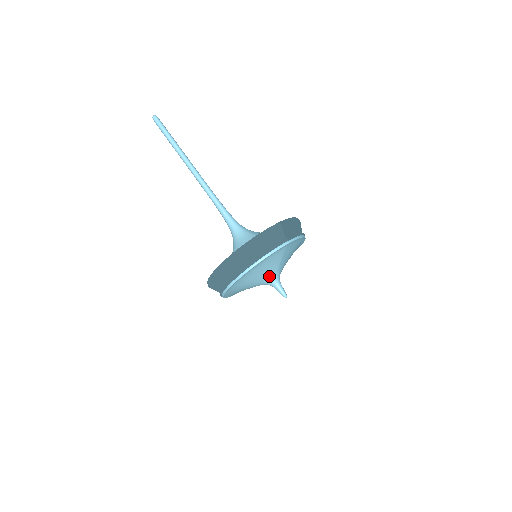
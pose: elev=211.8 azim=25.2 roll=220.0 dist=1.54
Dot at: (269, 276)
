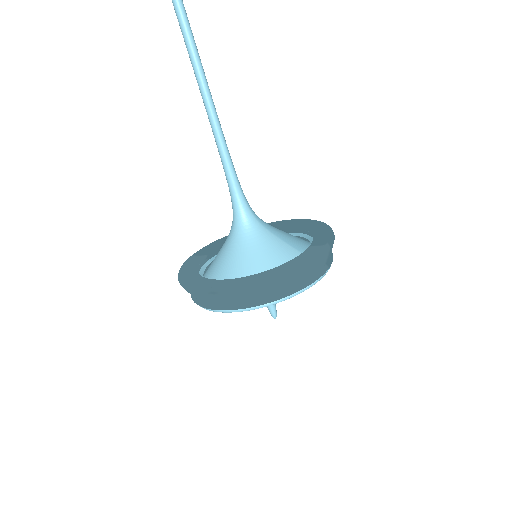
Dot at: occluded
